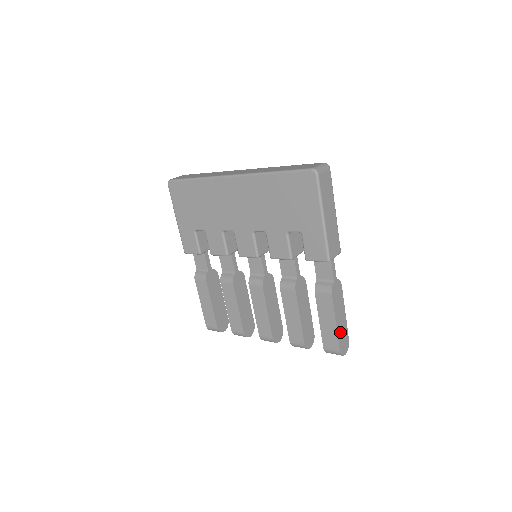
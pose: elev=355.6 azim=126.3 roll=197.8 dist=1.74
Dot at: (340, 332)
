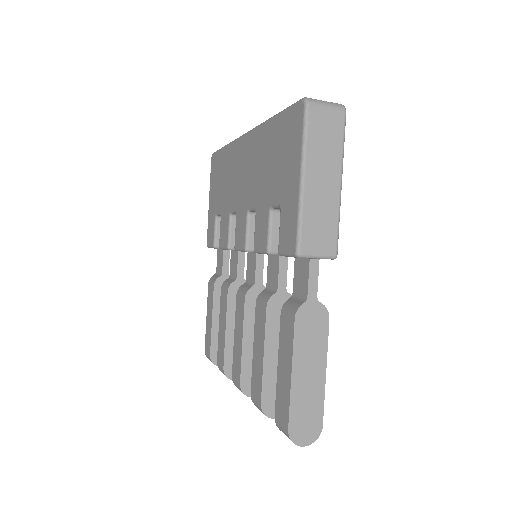
Dot at: (300, 397)
